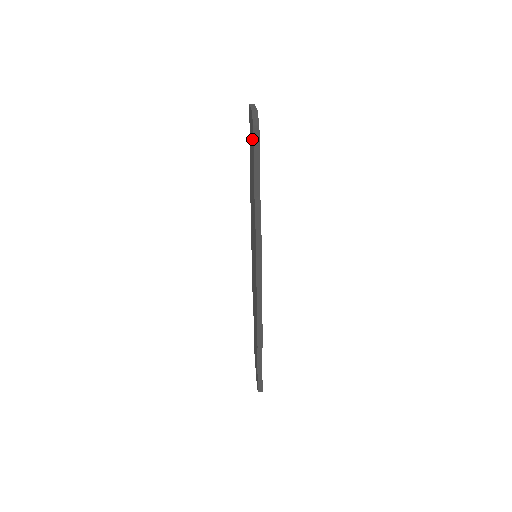
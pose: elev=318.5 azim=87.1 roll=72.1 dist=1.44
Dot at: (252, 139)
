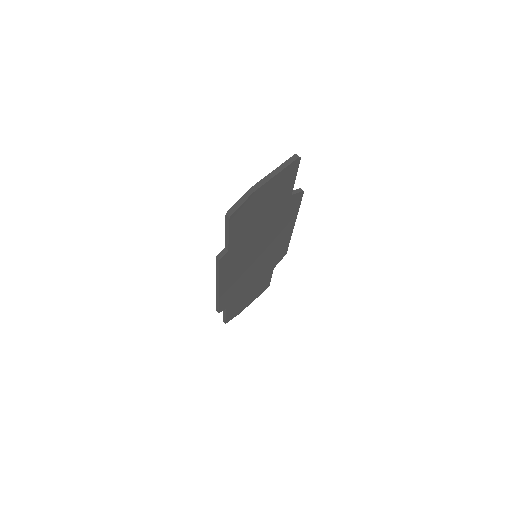
Dot at: occluded
